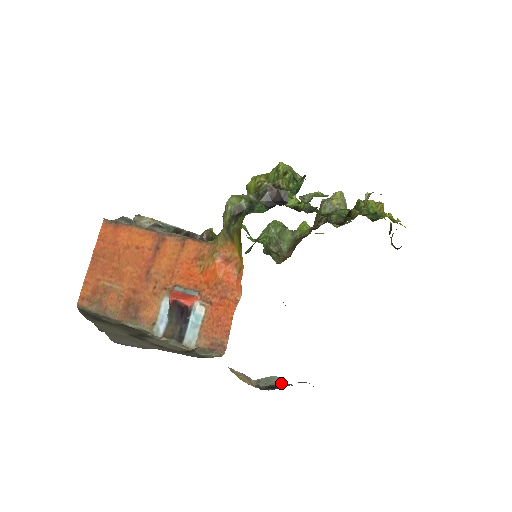
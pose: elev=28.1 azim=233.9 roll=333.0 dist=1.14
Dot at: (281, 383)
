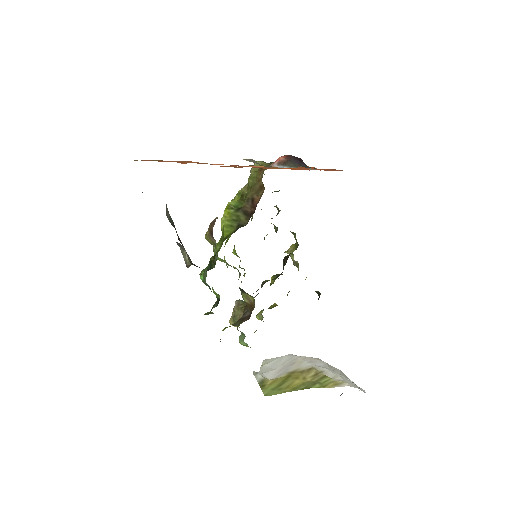
Dot at: occluded
